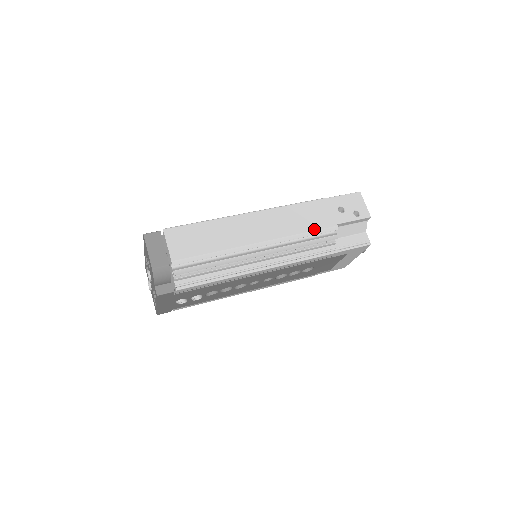
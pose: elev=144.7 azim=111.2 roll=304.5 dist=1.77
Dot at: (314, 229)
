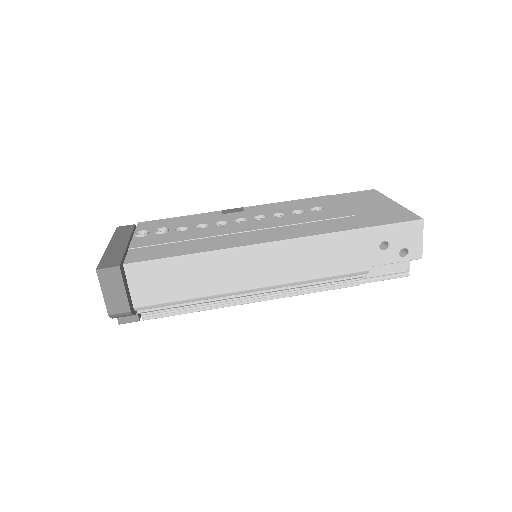
Dot at: (334, 274)
